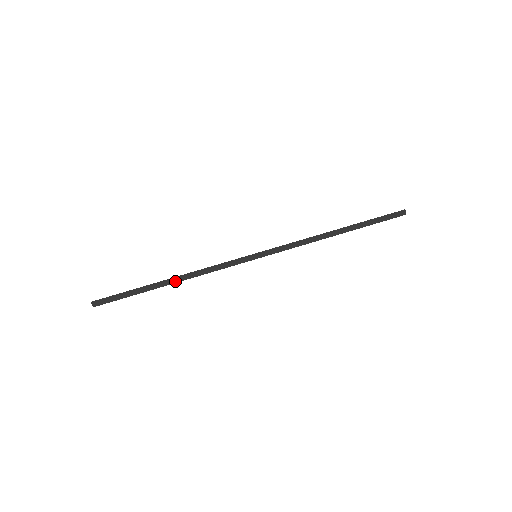
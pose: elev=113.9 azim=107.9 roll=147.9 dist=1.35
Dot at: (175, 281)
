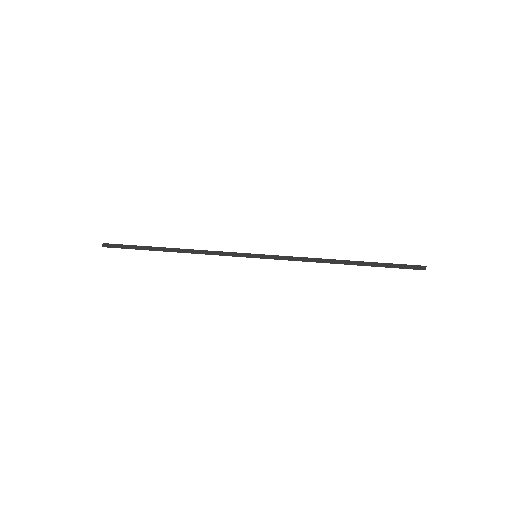
Dot at: (176, 250)
